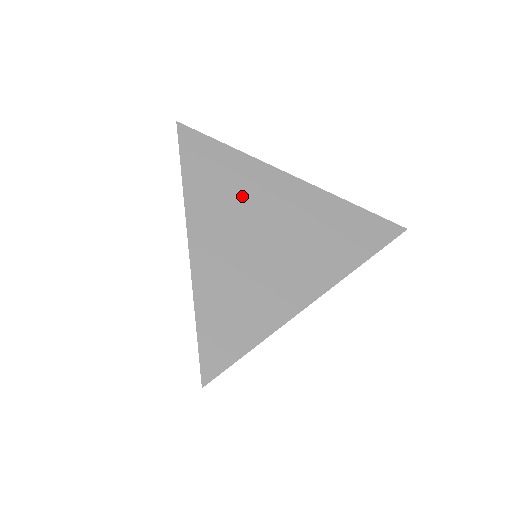
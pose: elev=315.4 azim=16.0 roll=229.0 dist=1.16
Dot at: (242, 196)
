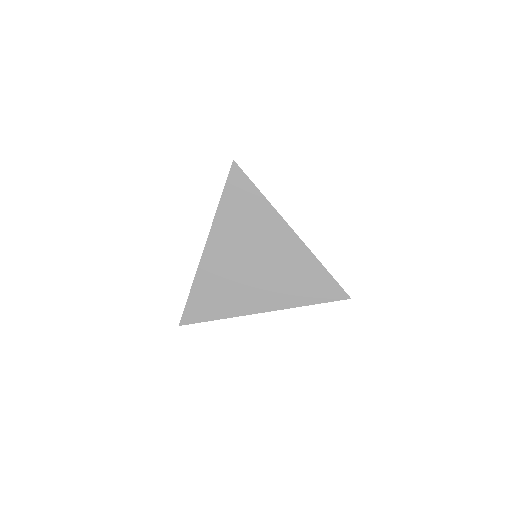
Dot at: (251, 232)
